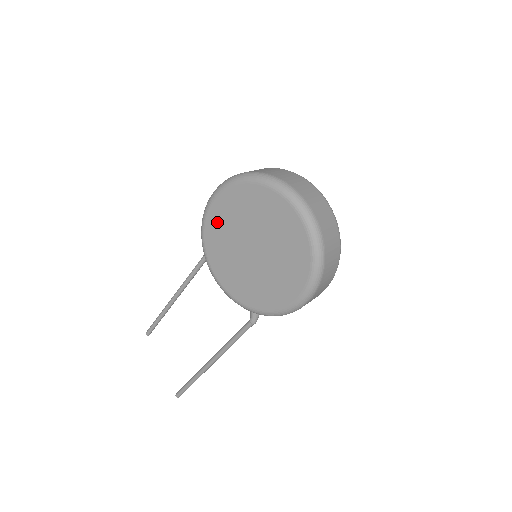
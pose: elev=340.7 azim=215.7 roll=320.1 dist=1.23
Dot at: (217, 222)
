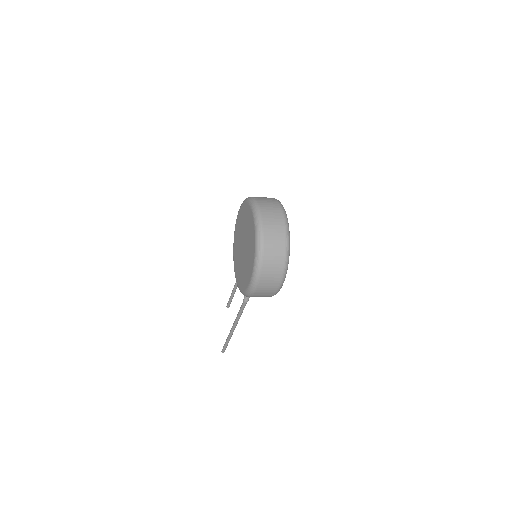
Dot at: (238, 227)
